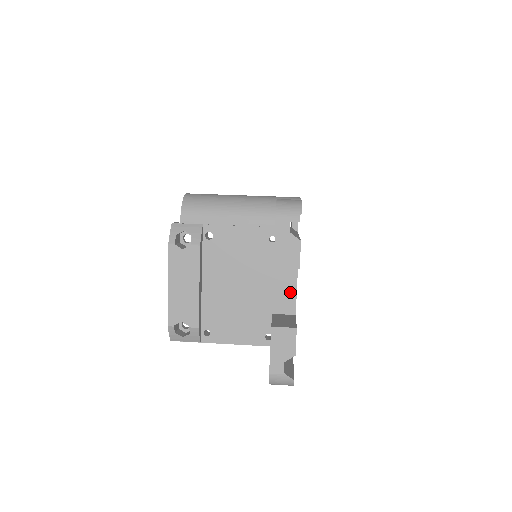
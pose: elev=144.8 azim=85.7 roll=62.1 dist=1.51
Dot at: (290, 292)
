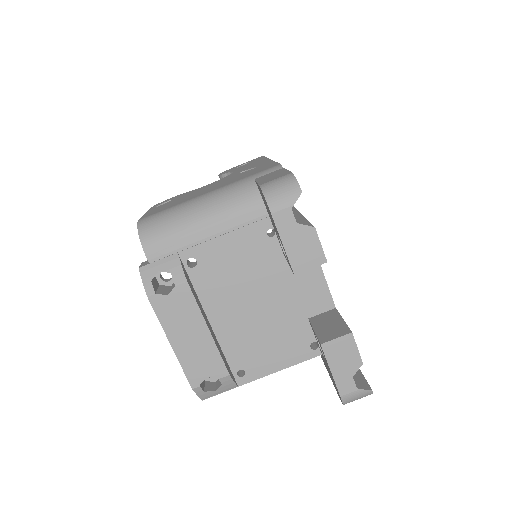
Dot at: (318, 285)
